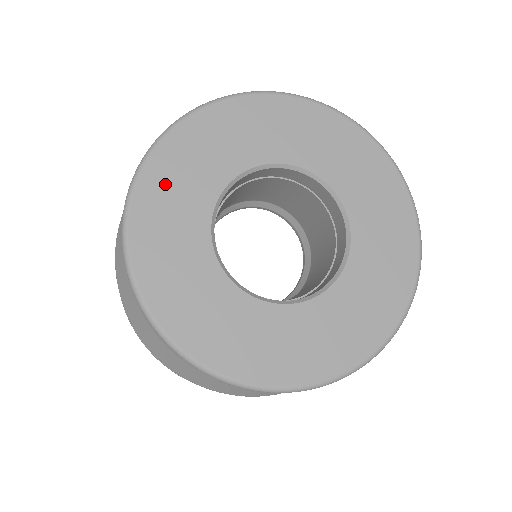
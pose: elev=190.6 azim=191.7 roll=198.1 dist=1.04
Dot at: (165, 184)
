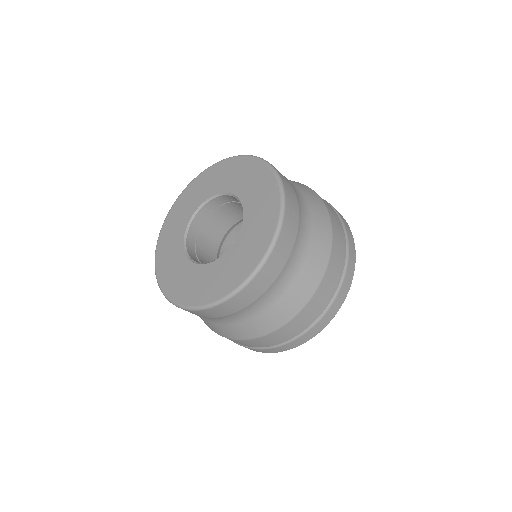
Dot at: (196, 187)
